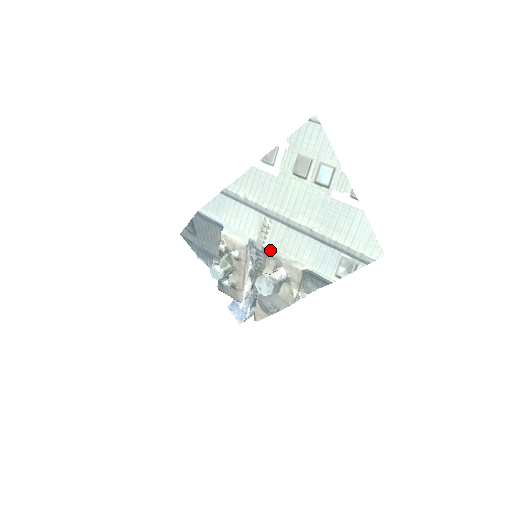
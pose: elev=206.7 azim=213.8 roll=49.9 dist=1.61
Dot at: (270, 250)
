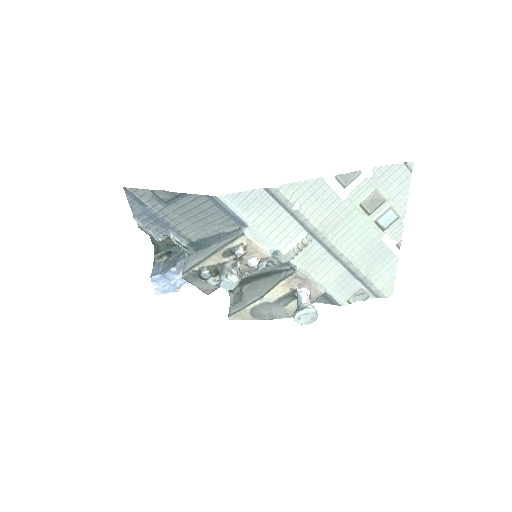
Dot at: (298, 268)
